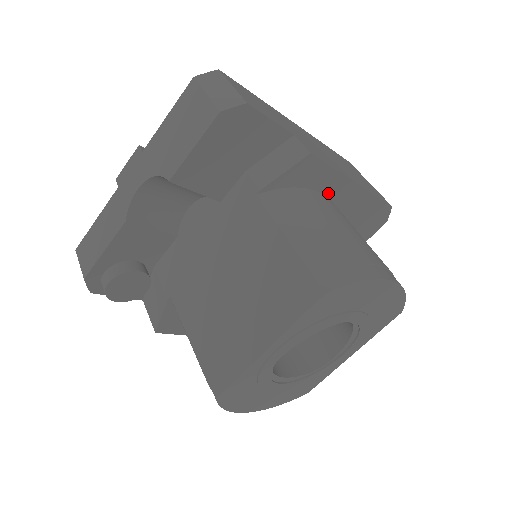
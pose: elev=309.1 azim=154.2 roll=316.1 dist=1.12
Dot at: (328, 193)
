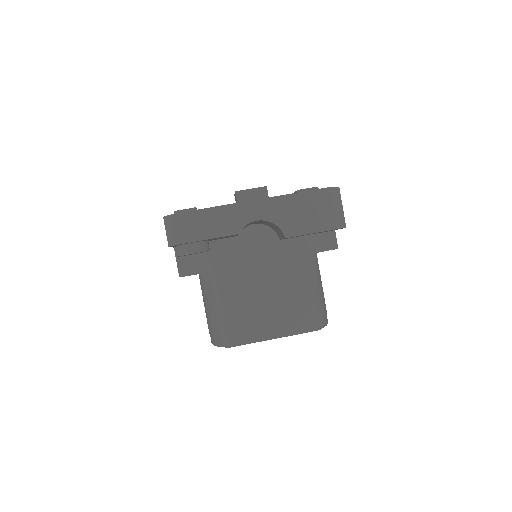
Dot at: occluded
